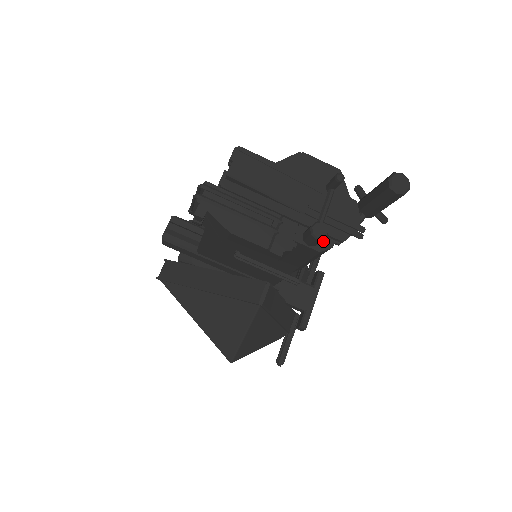
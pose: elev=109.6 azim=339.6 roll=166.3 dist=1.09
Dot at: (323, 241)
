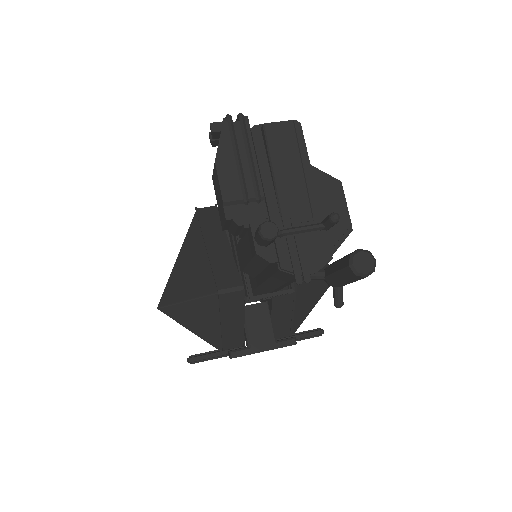
Dot at: (269, 250)
